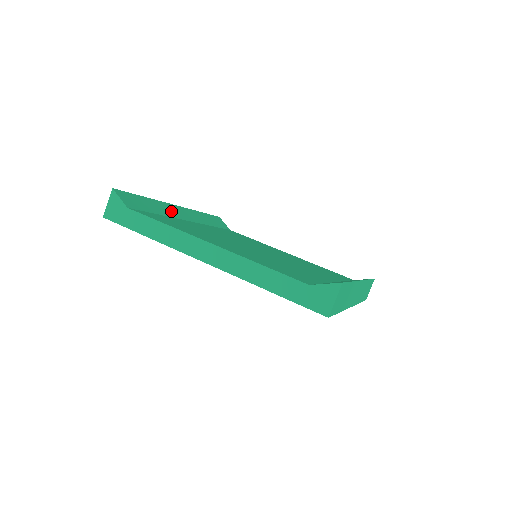
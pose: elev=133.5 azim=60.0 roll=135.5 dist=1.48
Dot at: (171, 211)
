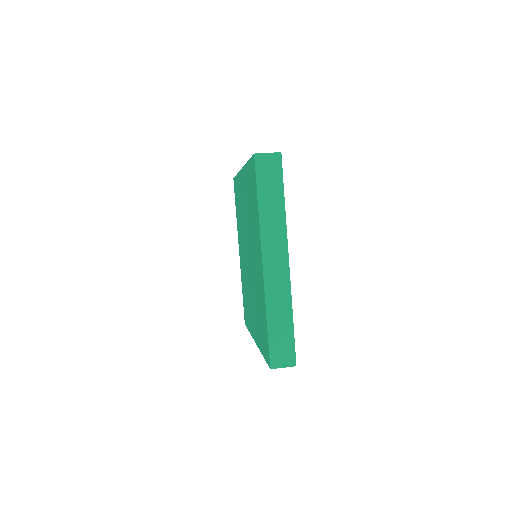
Dot at: occluded
